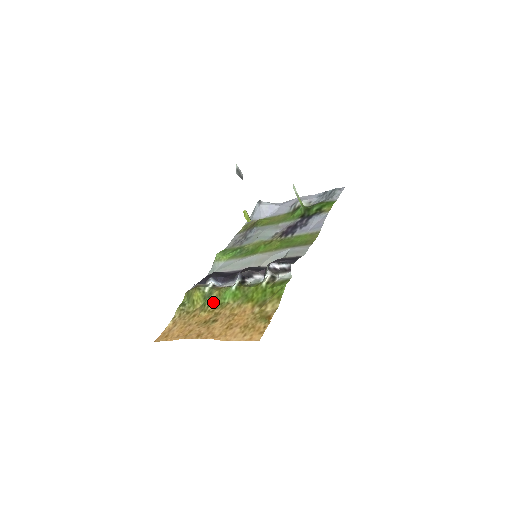
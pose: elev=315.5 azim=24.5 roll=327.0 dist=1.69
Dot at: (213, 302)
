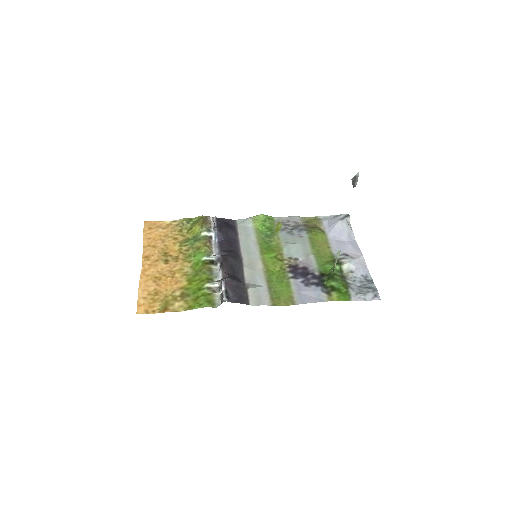
Dot at: (191, 247)
